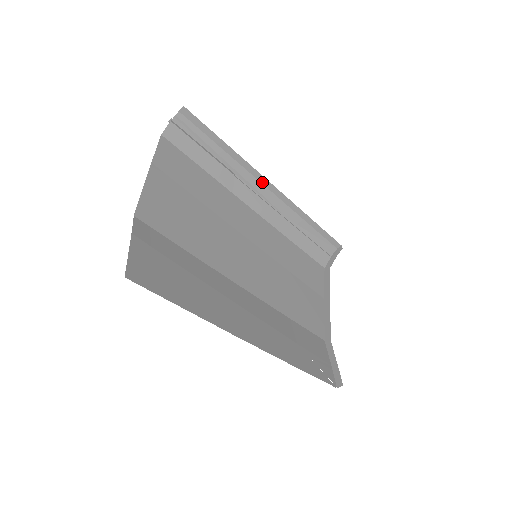
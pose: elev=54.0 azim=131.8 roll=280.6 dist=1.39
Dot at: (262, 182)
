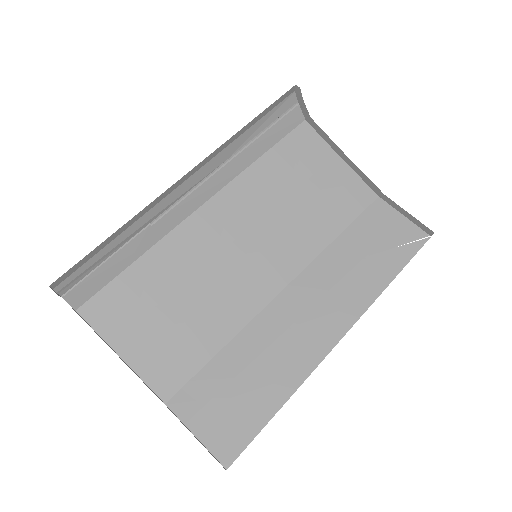
Dot at: (173, 189)
